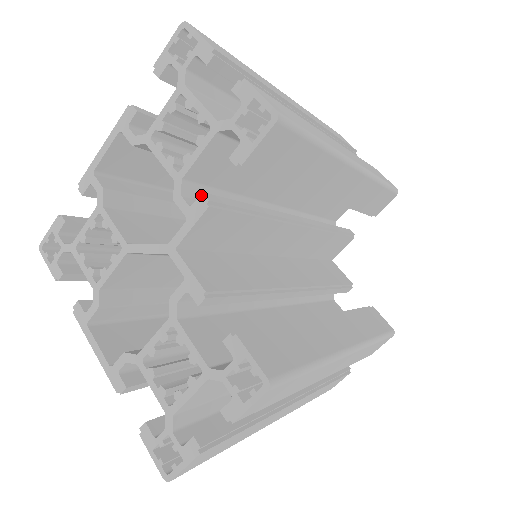
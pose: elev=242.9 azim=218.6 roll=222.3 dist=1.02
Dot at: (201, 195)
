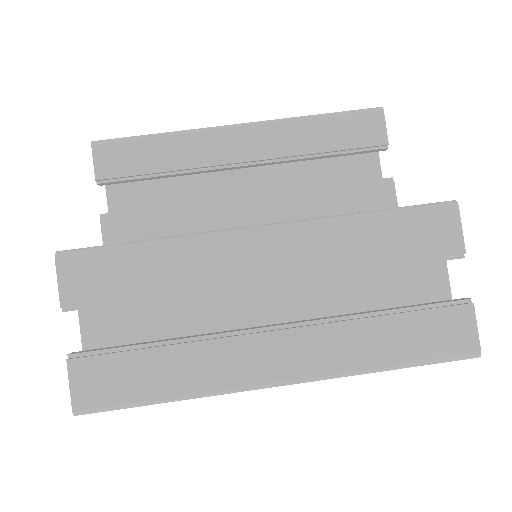
Dot at: occluded
